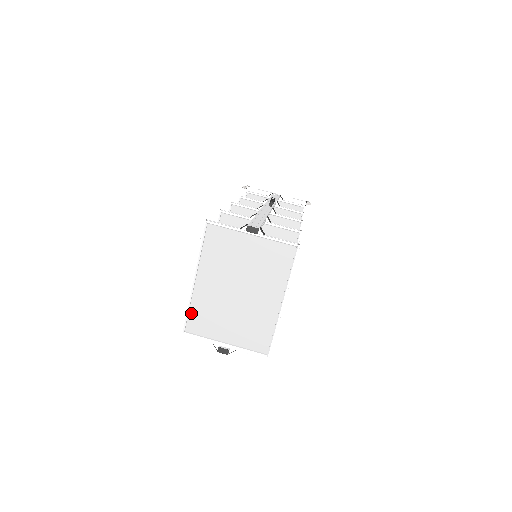
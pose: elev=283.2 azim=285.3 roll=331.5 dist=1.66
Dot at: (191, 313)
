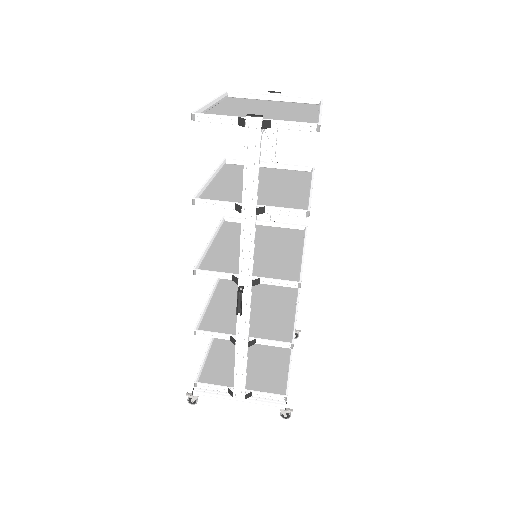
Dot at: occluded
